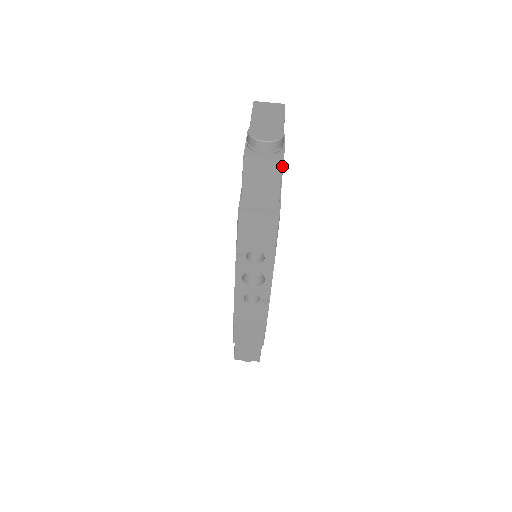
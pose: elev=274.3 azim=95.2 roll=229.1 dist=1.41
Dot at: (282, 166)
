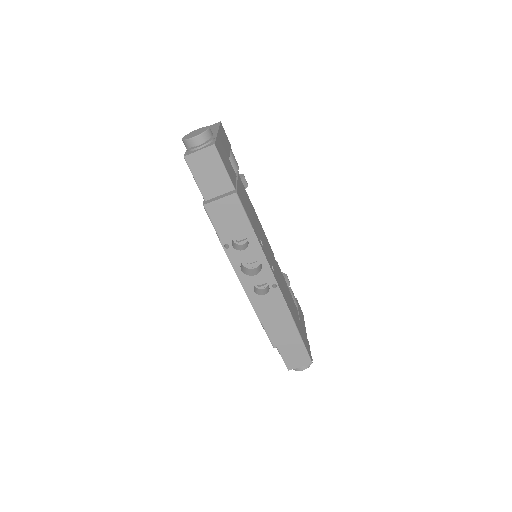
Dot at: (216, 150)
